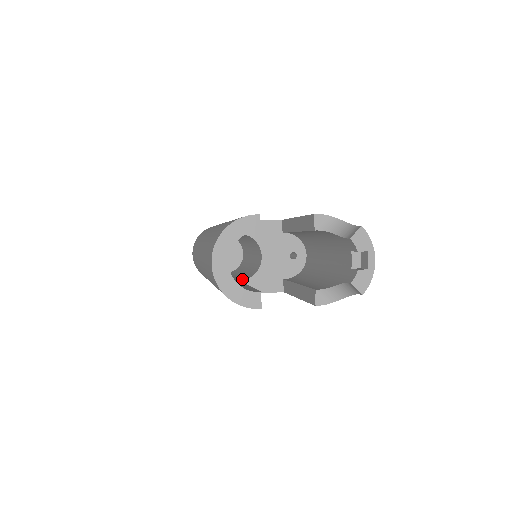
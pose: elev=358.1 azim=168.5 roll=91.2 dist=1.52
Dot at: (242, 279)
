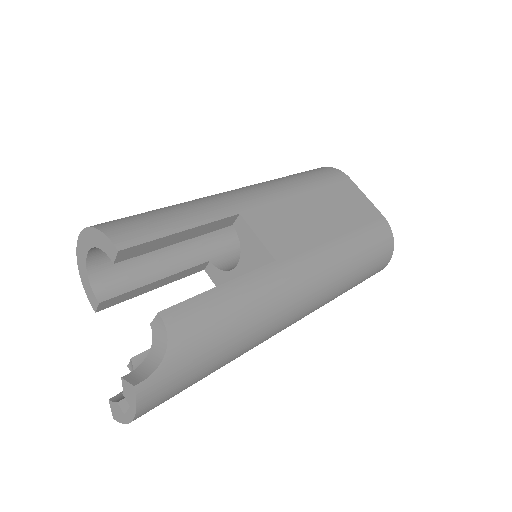
Dot at: (220, 260)
